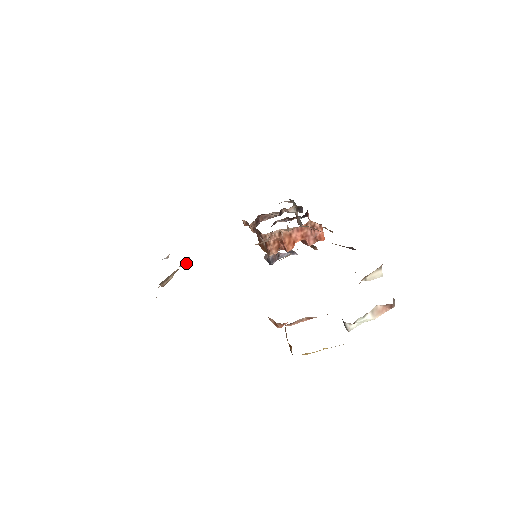
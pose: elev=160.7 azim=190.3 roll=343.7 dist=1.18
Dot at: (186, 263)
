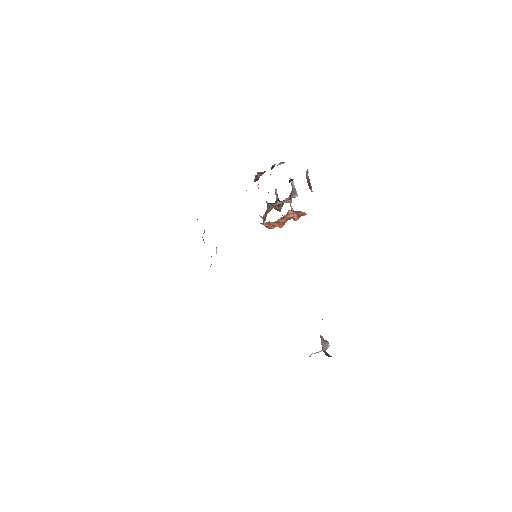
Dot at: occluded
